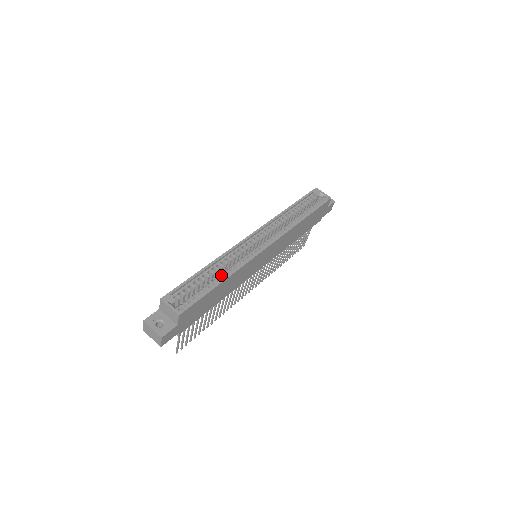
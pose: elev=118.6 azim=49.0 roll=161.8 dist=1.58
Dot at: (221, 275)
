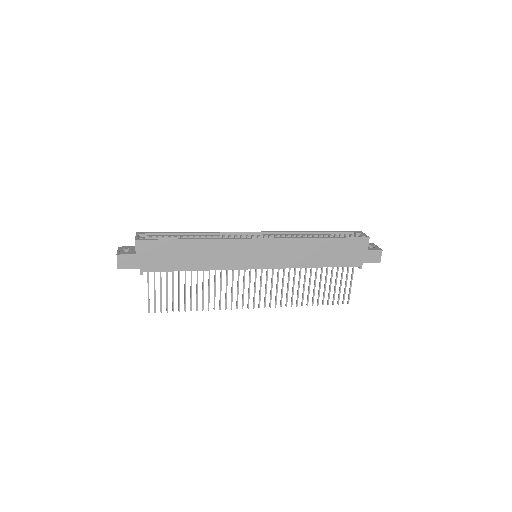
Dot at: occluded
